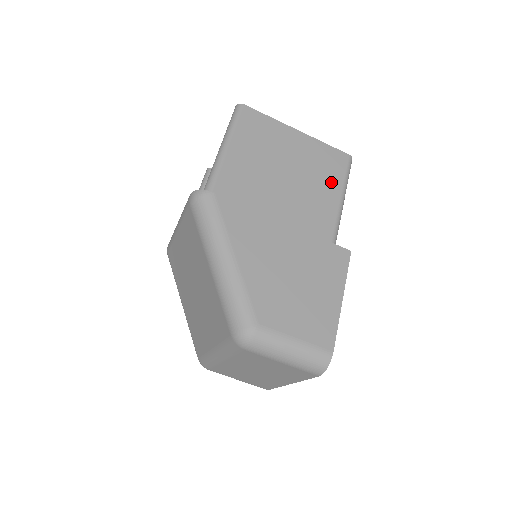
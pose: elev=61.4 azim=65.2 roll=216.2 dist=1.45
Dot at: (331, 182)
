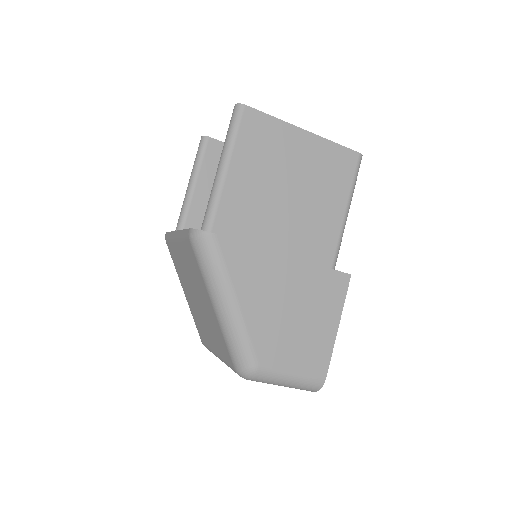
Dot at: (337, 192)
